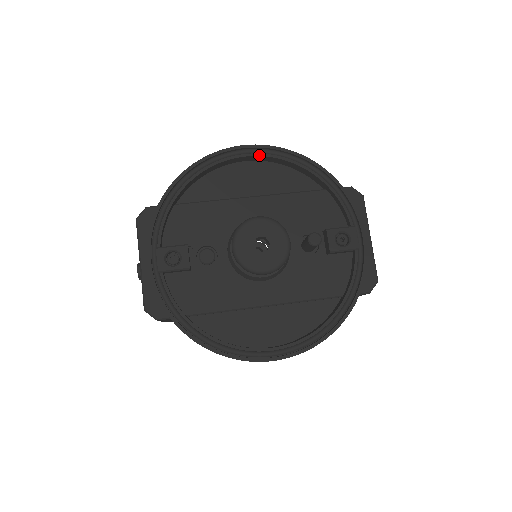
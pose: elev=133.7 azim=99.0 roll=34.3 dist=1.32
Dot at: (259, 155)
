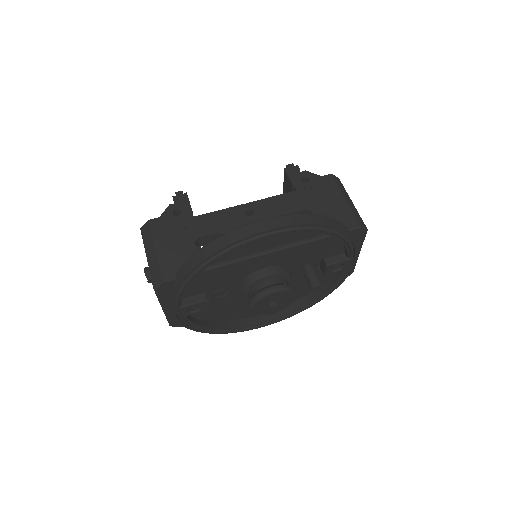
Dot at: (281, 234)
